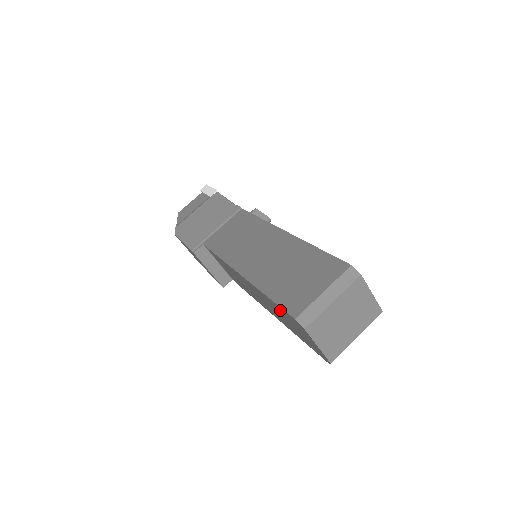
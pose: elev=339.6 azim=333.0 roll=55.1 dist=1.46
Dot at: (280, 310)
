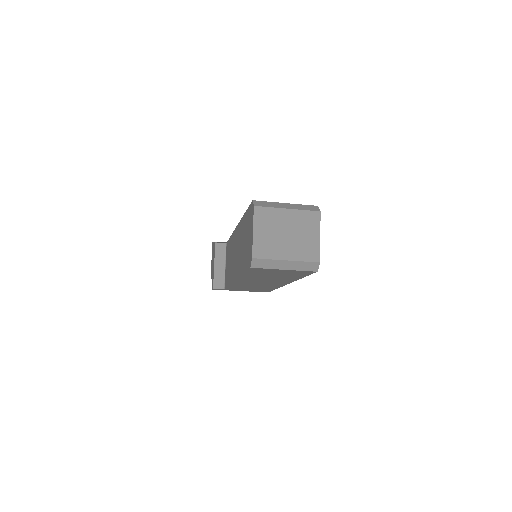
Dot at: (246, 221)
